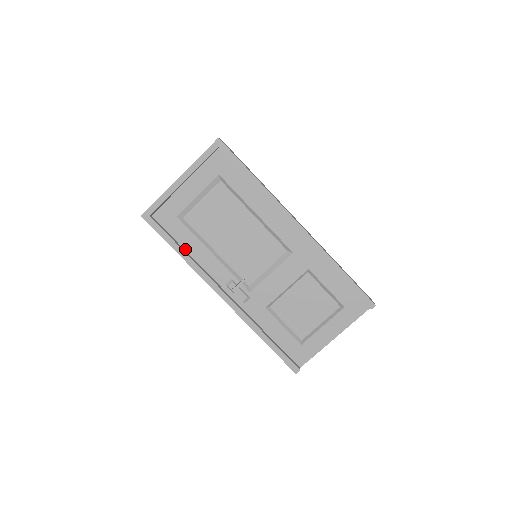
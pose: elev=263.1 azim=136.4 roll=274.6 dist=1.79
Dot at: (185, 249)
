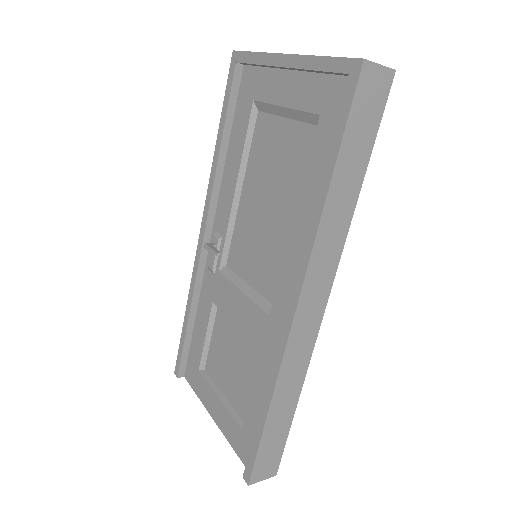
Dot at: (229, 145)
